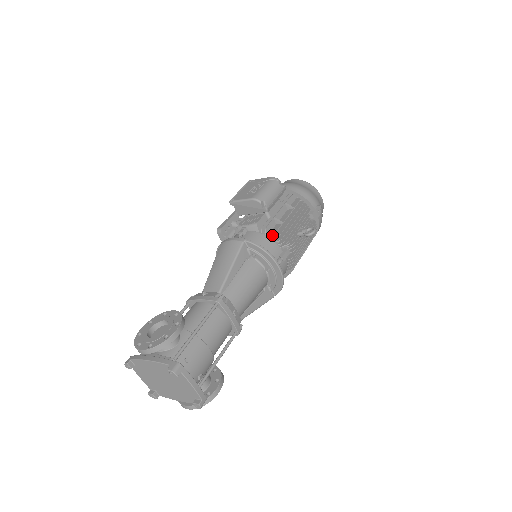
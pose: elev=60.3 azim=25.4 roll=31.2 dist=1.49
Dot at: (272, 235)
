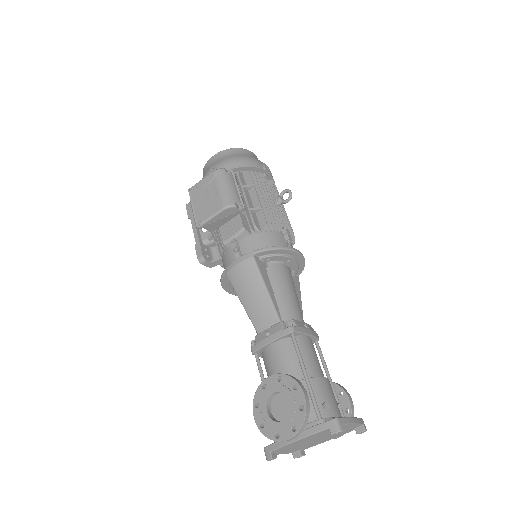
Dot at: (266, 228)
